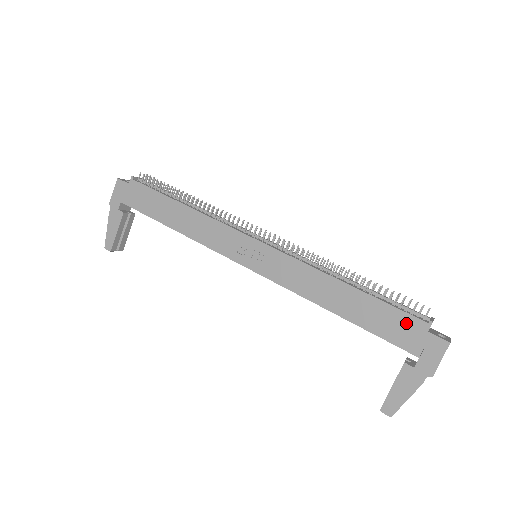
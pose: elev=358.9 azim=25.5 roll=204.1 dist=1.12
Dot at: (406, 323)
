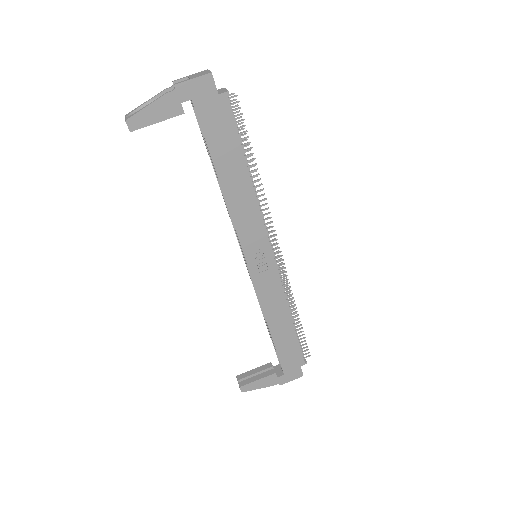
Dot at: (297, 357)
